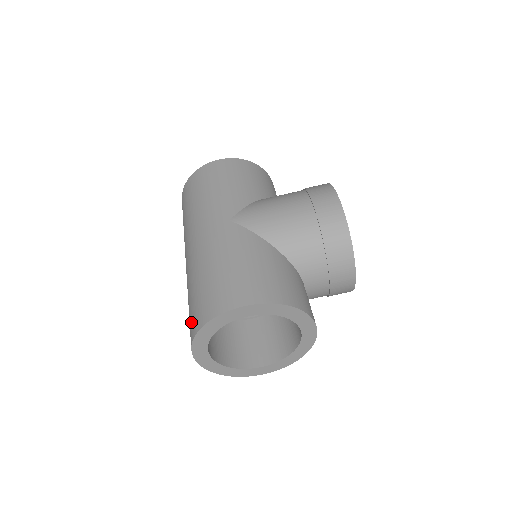
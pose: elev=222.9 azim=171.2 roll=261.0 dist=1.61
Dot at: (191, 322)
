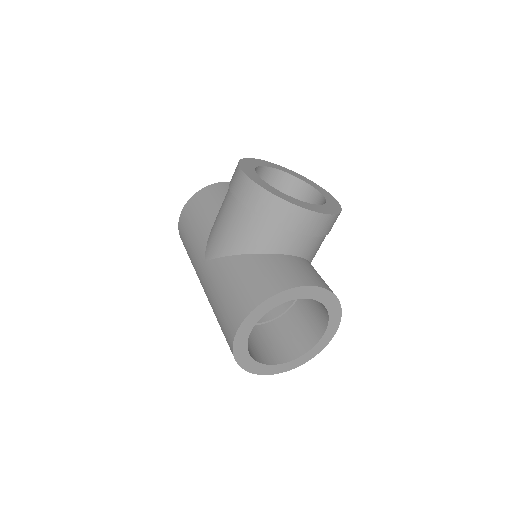
Dot at: occluded
